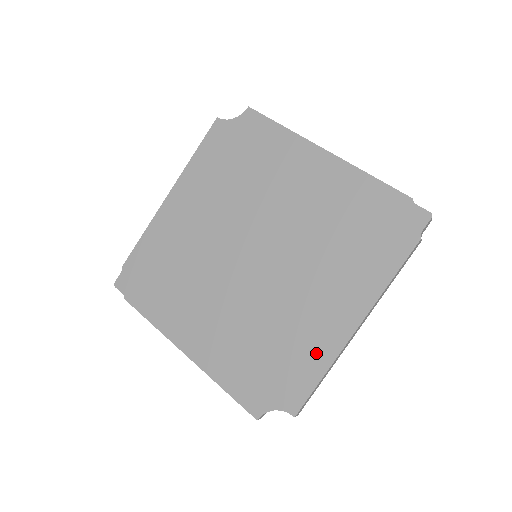
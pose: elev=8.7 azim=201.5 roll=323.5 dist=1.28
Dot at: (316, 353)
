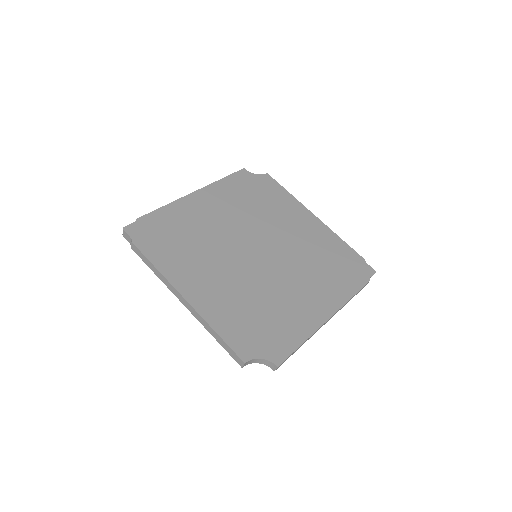
Dot at: (299, 326)
